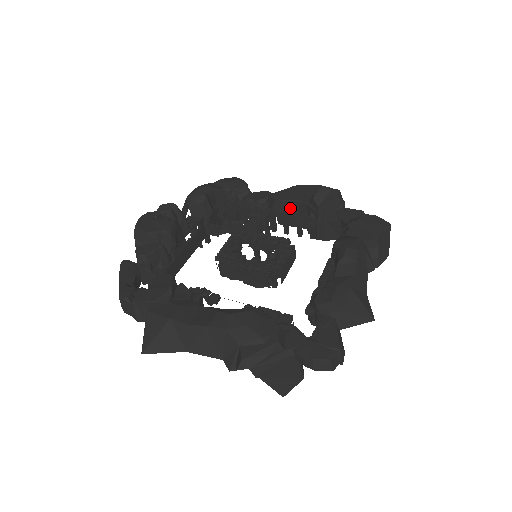
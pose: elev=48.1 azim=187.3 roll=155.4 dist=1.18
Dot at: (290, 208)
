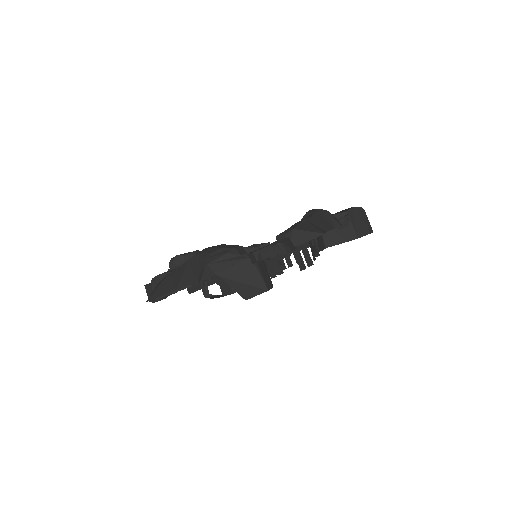
Dot at: occluded
